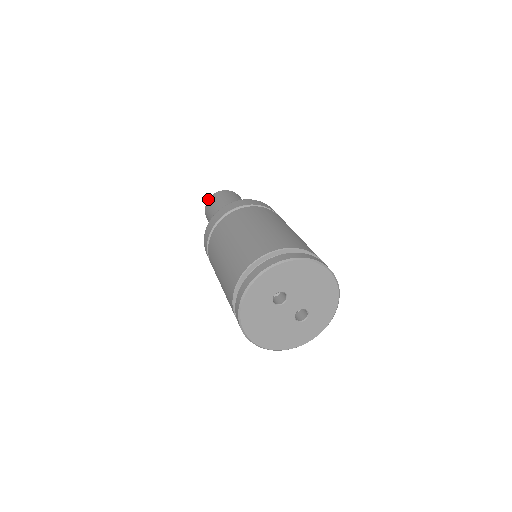
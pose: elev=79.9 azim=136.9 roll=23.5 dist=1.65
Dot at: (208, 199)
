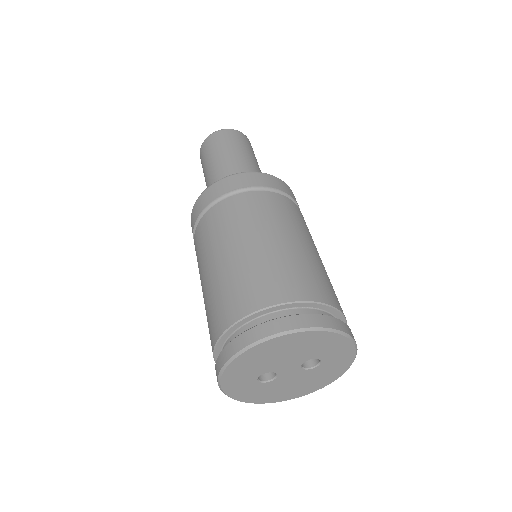
Dot at: occluded
